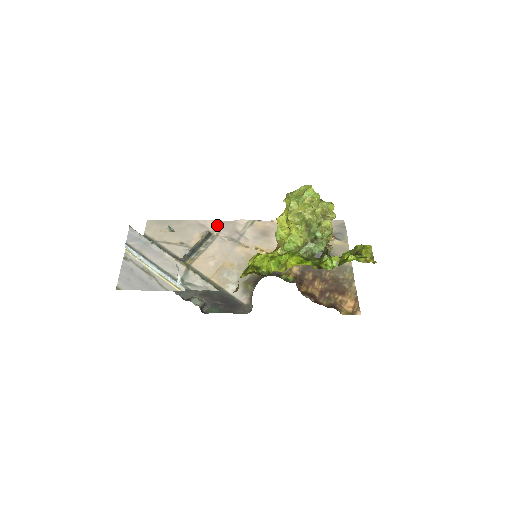
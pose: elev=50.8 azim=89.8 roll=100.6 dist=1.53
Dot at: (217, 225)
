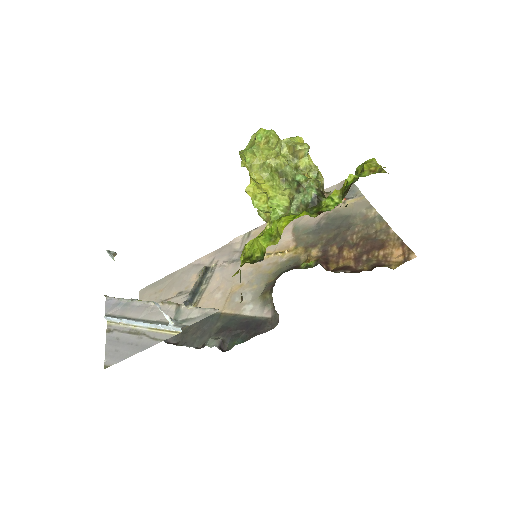
Dot at: (212, 256)
